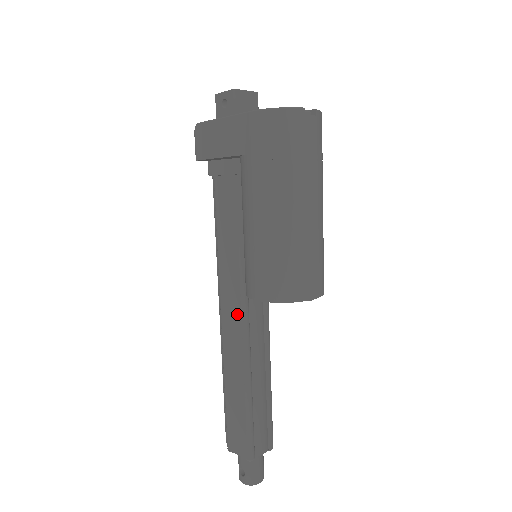
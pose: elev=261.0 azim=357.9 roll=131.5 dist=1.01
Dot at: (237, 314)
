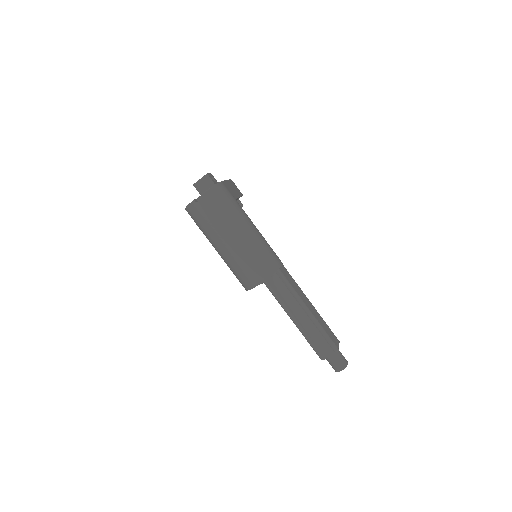
Dot at: (268, 288)
